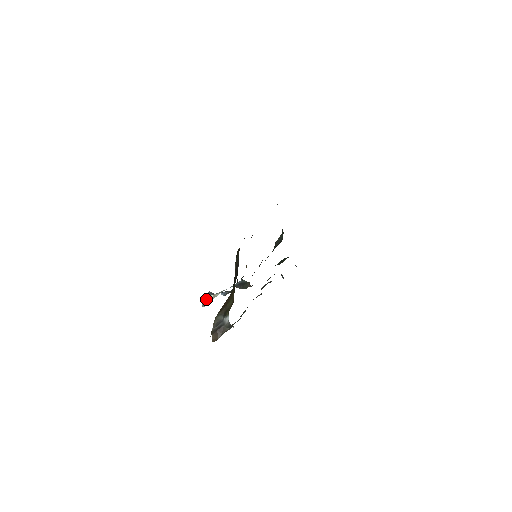
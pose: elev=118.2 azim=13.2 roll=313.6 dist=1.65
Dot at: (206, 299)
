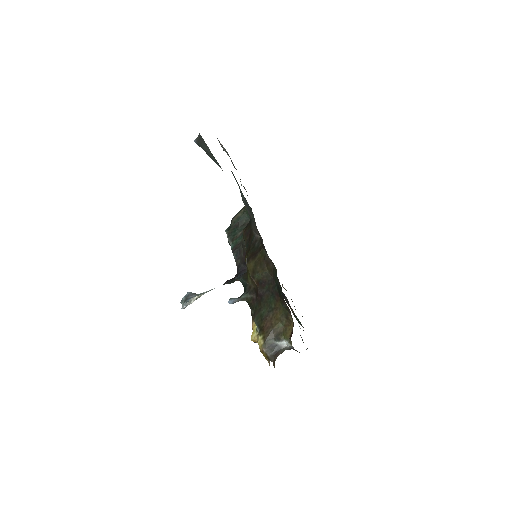
Dot at: (190, 302)
